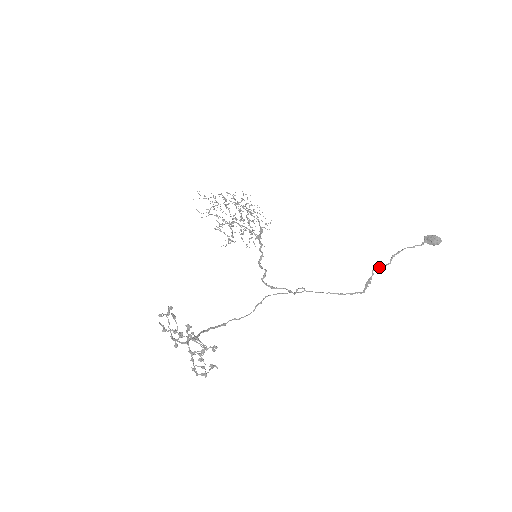
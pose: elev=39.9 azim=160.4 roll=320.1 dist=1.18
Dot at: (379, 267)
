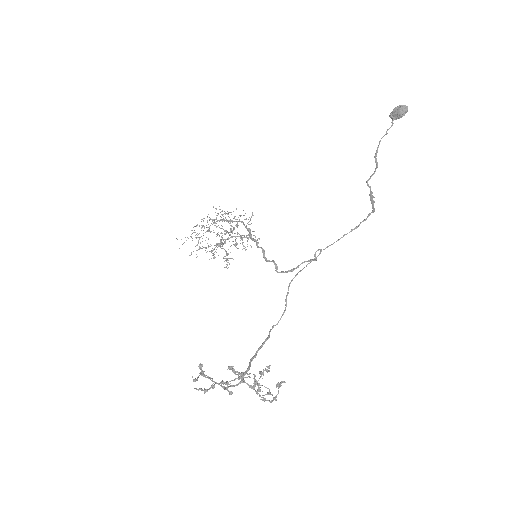
Dot at: (370, 177)
